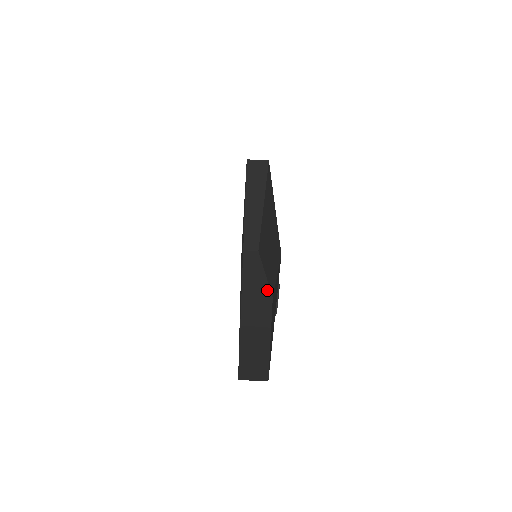
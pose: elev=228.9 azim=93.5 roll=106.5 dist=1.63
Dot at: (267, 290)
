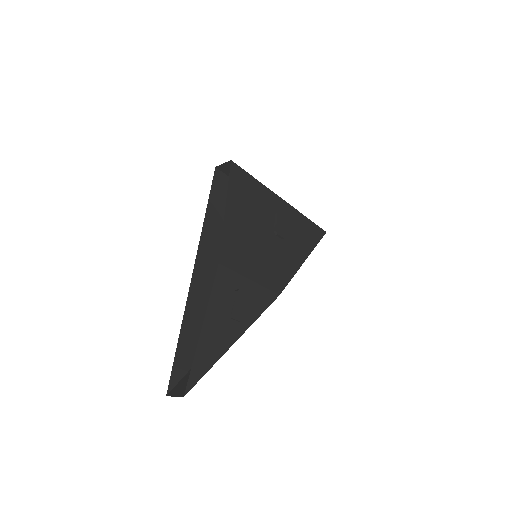
Dot at: occluded
